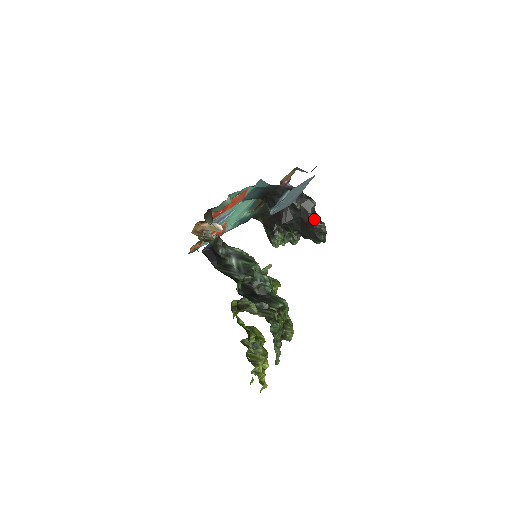
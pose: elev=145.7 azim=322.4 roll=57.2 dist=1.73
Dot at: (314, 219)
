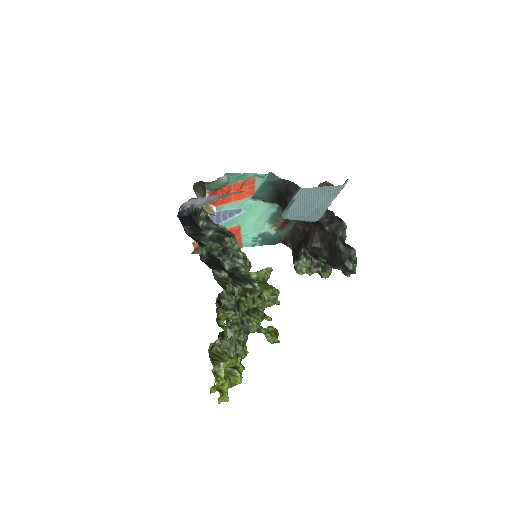
Dot at: (343, 243)
